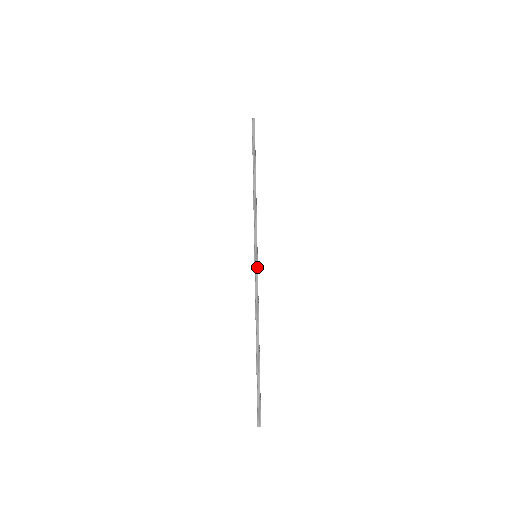
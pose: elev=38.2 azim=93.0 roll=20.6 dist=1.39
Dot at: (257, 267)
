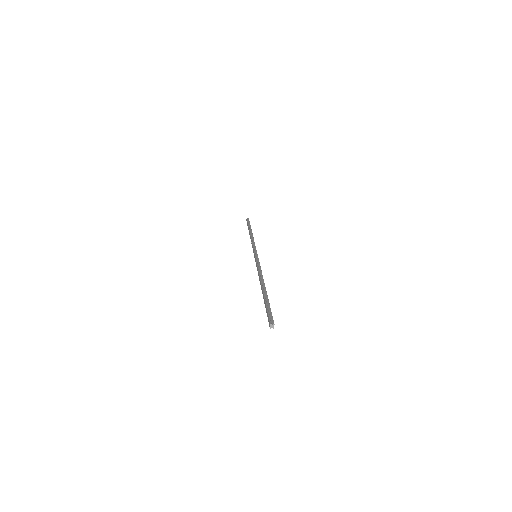
Dot at: (258, 258)
